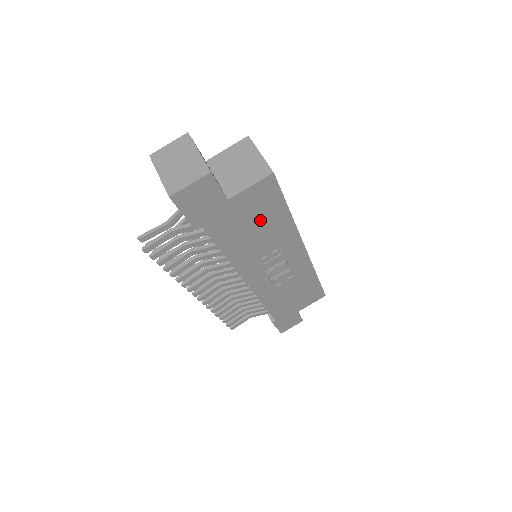
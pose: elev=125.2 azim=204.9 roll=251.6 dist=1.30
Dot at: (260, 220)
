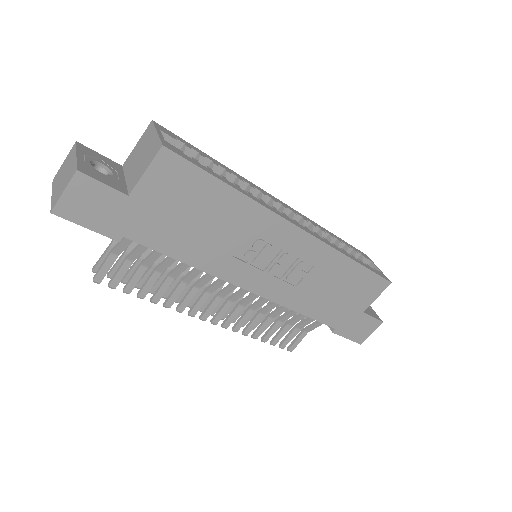
Dot at: (197, 209)
